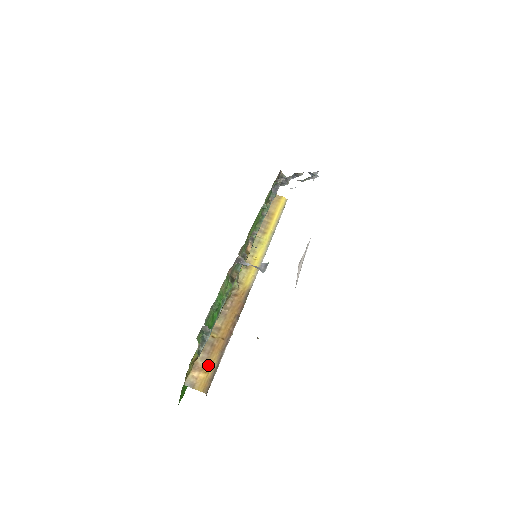
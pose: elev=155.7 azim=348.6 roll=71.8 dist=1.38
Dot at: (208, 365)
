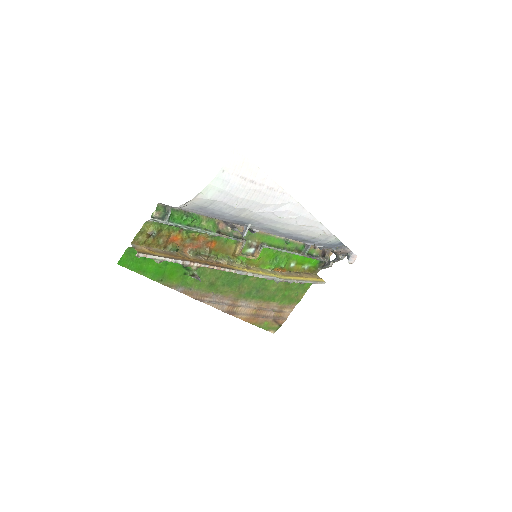
Dot at: (157, 252)
